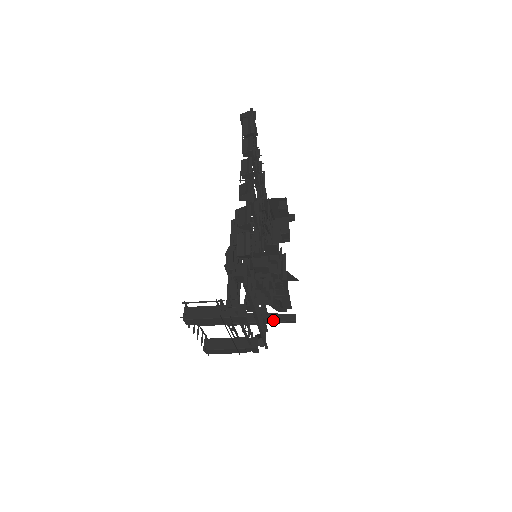
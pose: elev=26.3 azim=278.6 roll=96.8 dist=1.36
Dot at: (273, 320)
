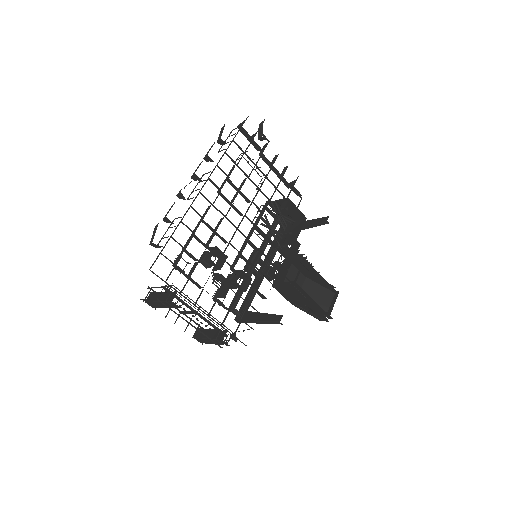
Dot at: (264, 320)
